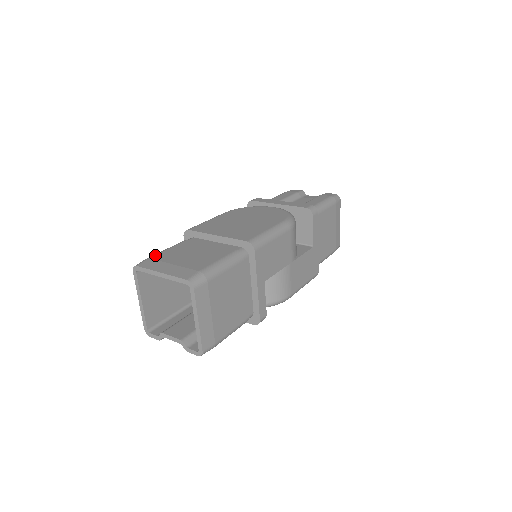
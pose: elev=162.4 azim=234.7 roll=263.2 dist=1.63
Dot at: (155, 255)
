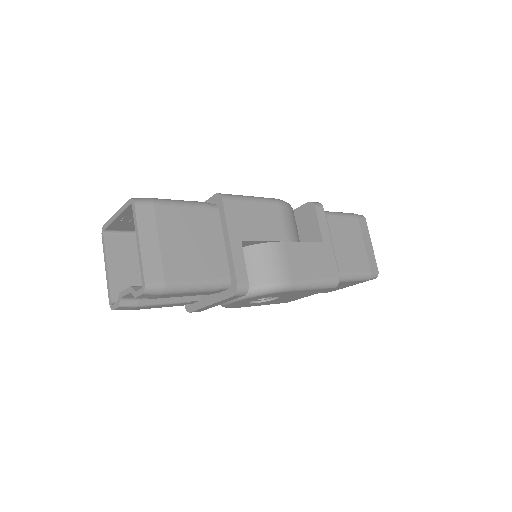
Dot at: occluded
